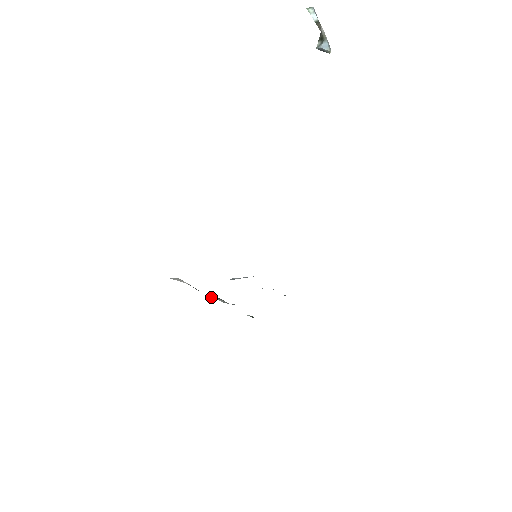
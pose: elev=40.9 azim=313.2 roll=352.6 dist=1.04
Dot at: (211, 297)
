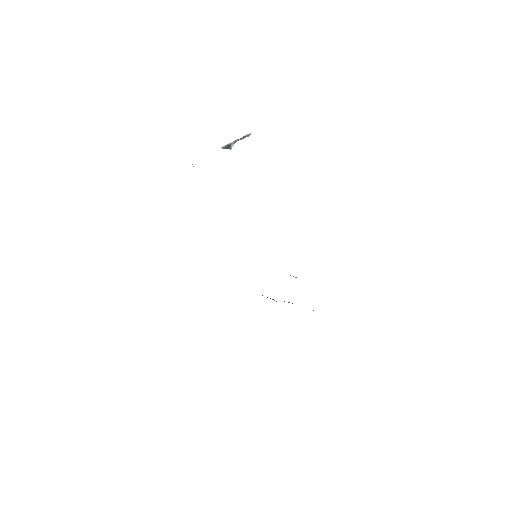
Dot at: occluded
